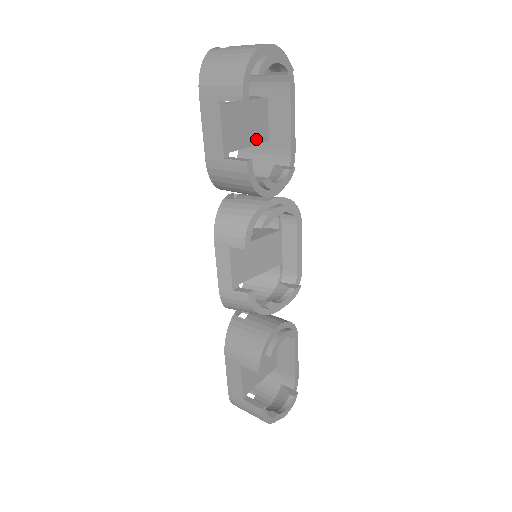
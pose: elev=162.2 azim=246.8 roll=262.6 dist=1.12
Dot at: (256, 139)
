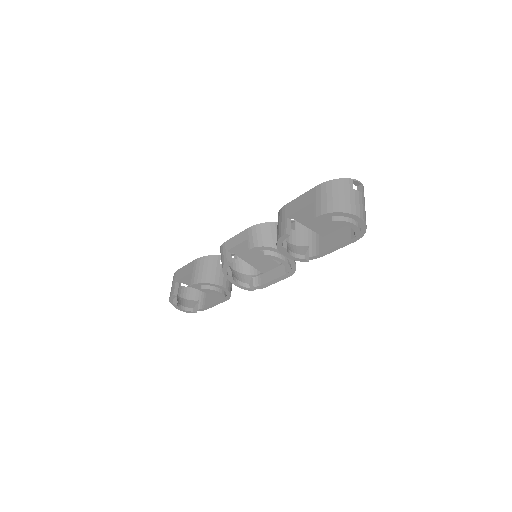
Dot at: (316, 229)
